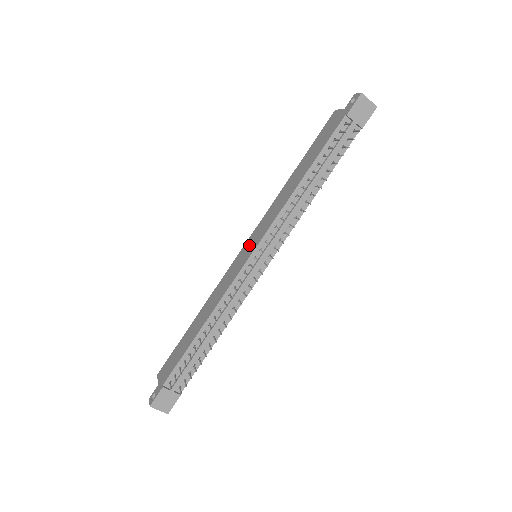
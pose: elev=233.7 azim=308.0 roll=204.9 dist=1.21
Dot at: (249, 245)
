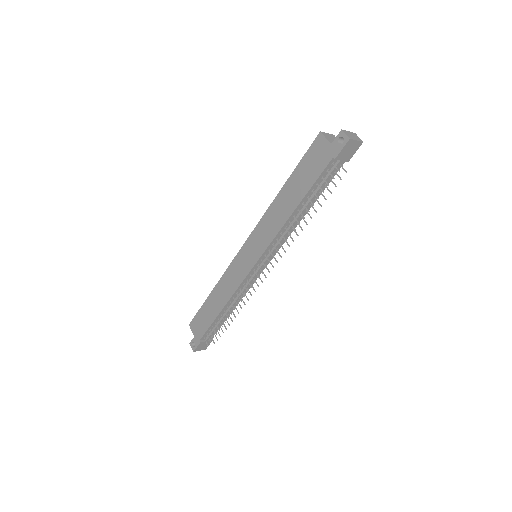
Dot at: (249, 251)
